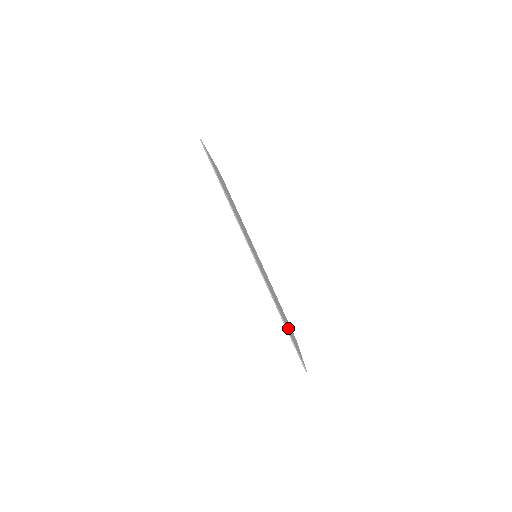
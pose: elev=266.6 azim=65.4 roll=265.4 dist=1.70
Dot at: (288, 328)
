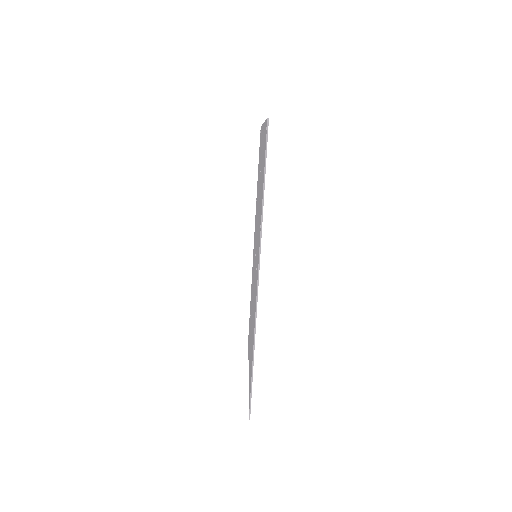
Dot at: occluded
